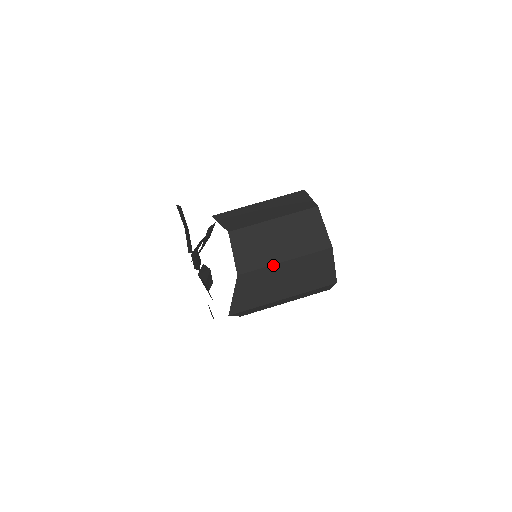
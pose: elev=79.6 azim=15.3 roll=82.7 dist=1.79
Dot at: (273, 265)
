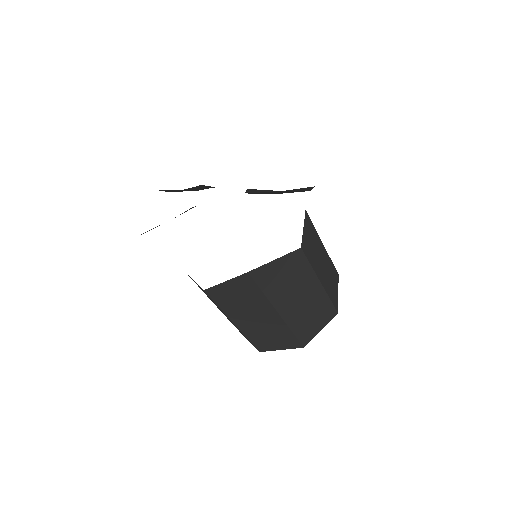
Dot at: (316, 275)
